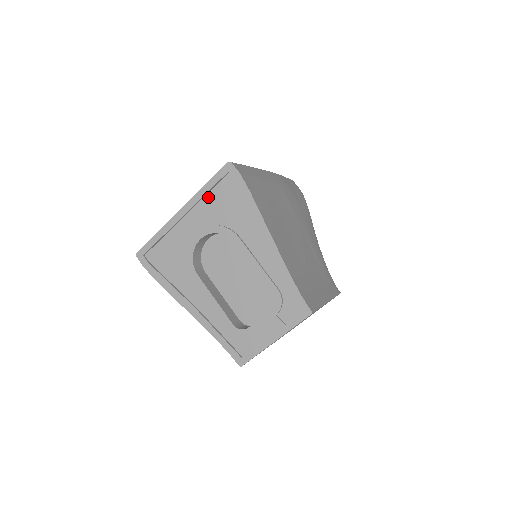
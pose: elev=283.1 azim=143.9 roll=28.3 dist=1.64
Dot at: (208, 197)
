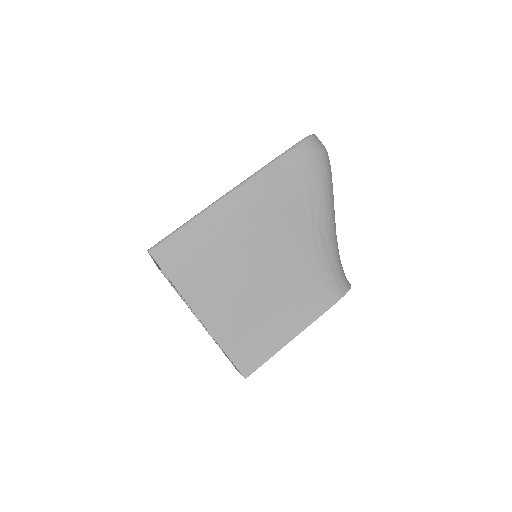
Dot at: occluded
